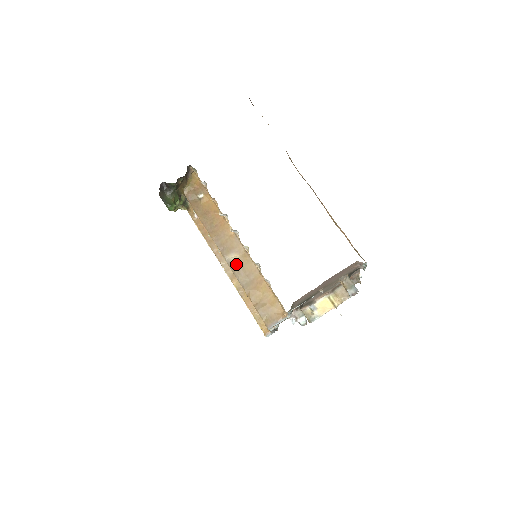
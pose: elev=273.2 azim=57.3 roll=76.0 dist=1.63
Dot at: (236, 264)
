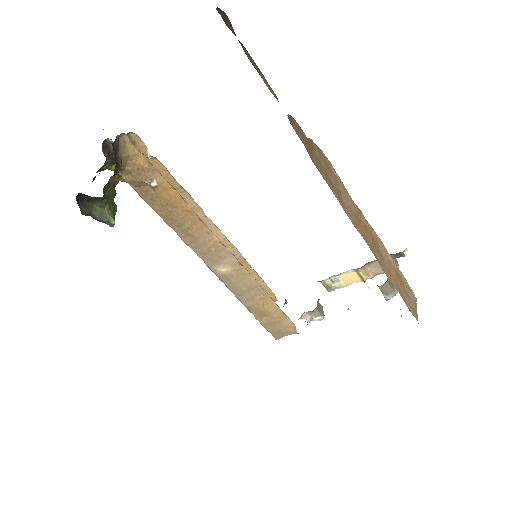
Dot at: (228, 279)
